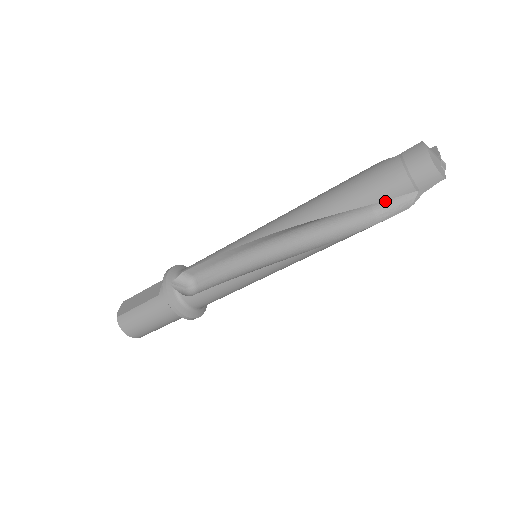
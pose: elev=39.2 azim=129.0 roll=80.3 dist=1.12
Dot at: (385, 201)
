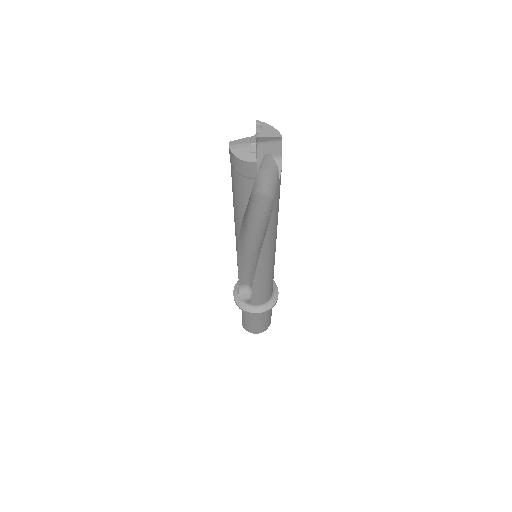
Dot at: (265, 184)
